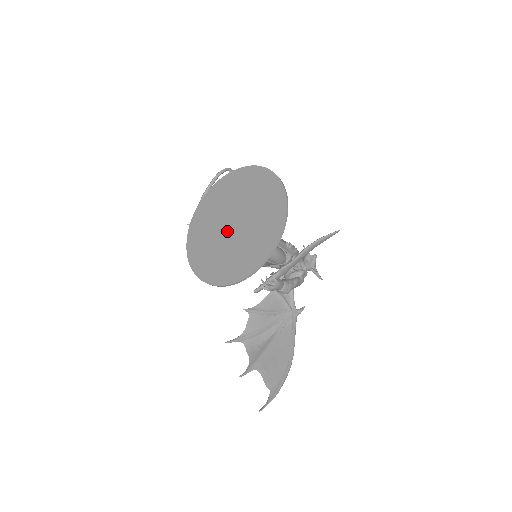
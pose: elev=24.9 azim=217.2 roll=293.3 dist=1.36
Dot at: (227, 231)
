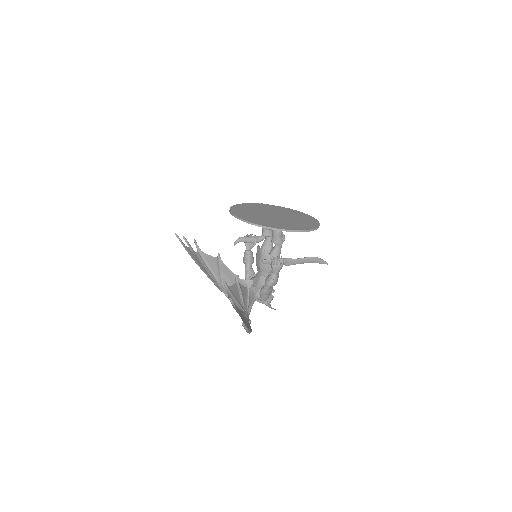
Dot at: (270, 216)
